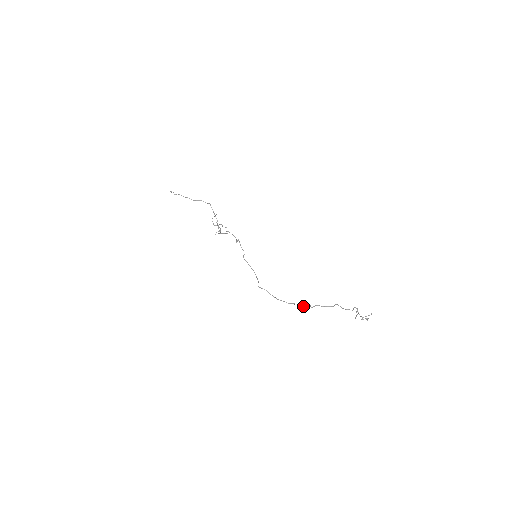
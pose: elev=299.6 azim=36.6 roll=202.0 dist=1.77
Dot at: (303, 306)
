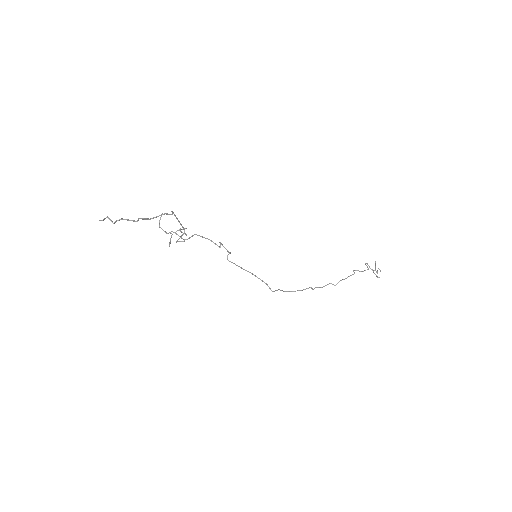
Dot at: (322, 287)
